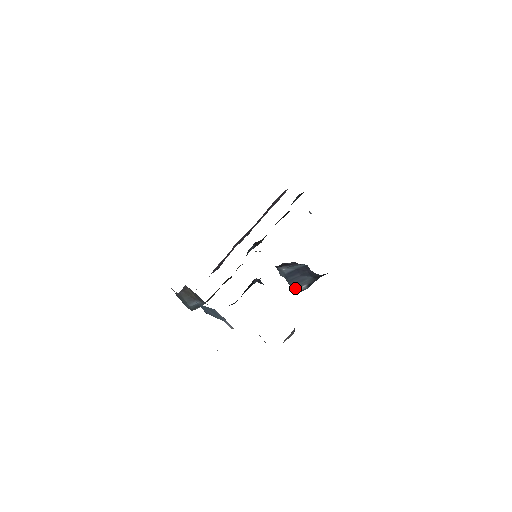
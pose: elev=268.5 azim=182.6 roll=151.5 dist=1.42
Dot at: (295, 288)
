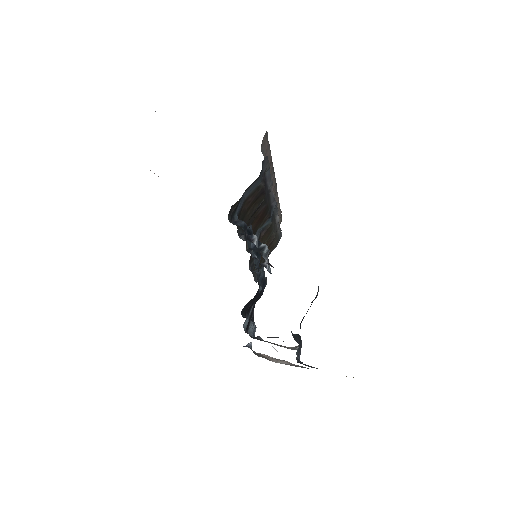
Dot at: occluded
